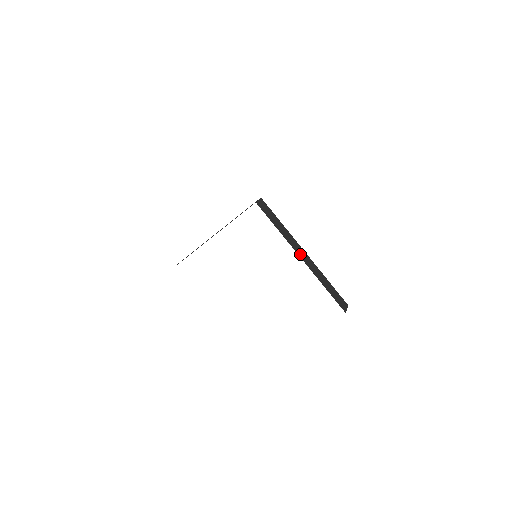
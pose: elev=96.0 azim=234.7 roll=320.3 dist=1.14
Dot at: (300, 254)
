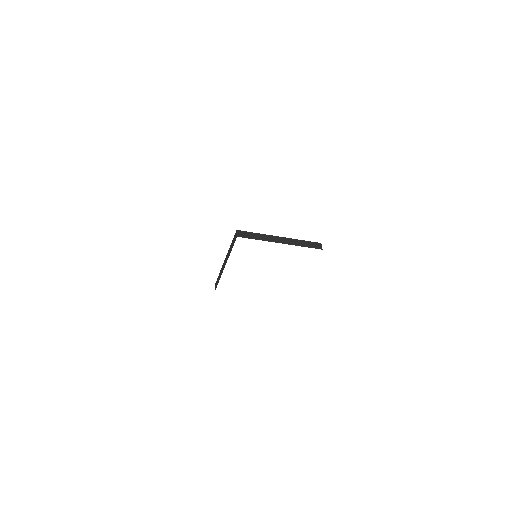
Dot at: (278, 241)
